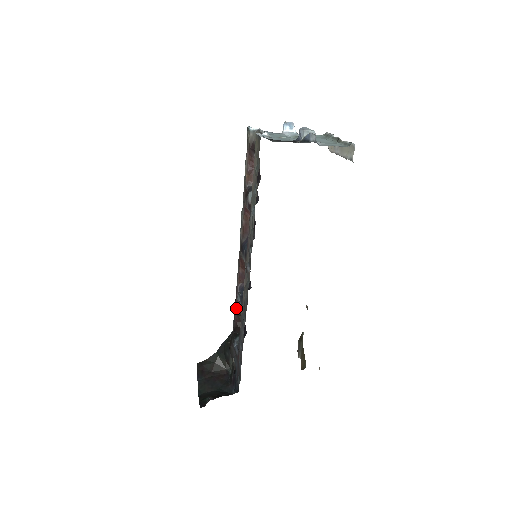
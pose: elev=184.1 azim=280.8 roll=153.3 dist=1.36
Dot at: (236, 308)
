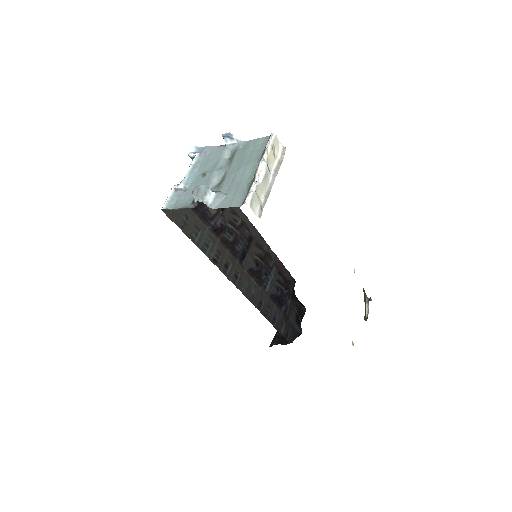
Dot at: (281, 274)
